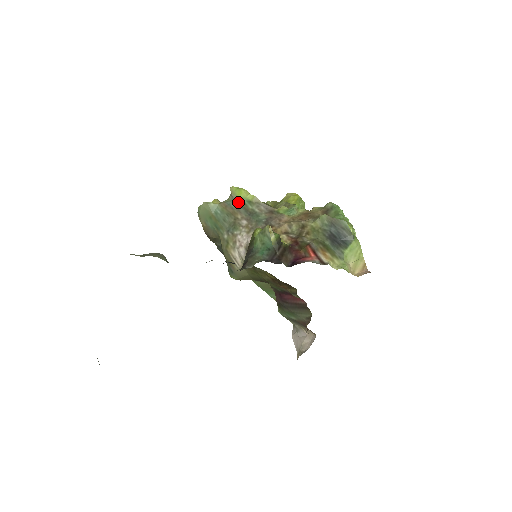
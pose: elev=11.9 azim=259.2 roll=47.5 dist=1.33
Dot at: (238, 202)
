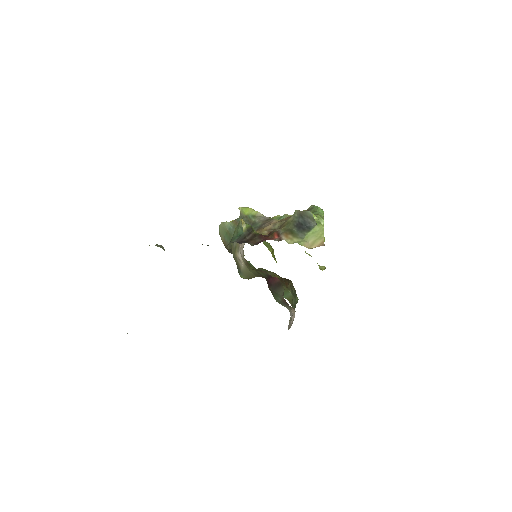
Dot at: (245, 218)
